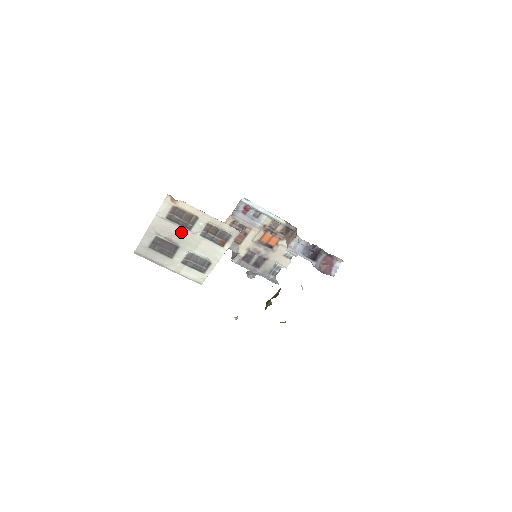
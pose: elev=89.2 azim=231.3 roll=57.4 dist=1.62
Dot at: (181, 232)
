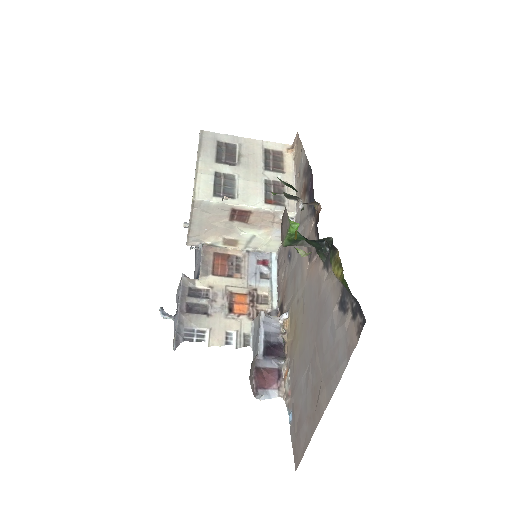
Dot at: (257, 163)
